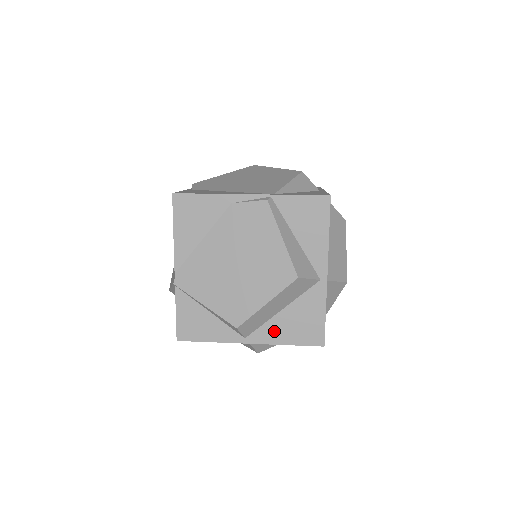
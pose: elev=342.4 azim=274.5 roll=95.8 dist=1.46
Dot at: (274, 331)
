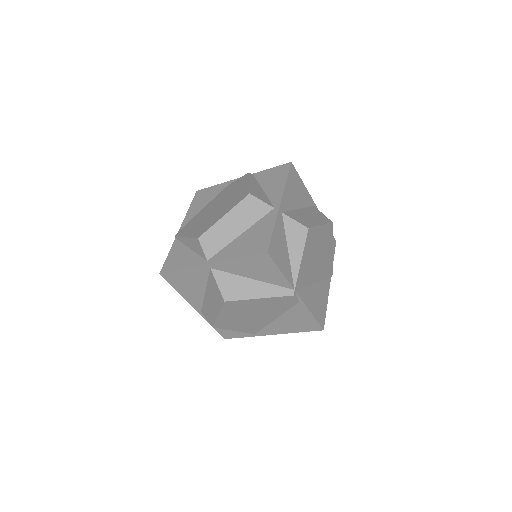
Dot at: (231, 251)
